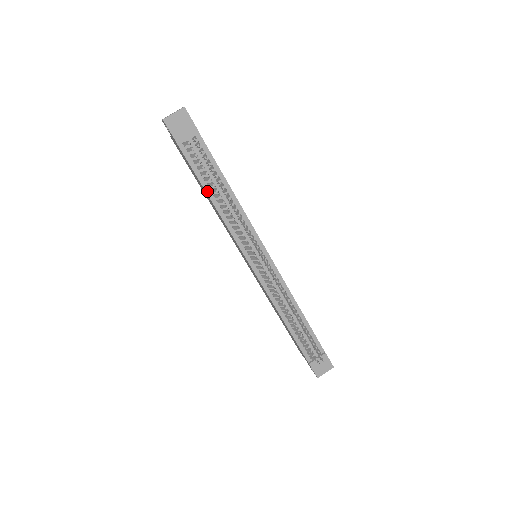
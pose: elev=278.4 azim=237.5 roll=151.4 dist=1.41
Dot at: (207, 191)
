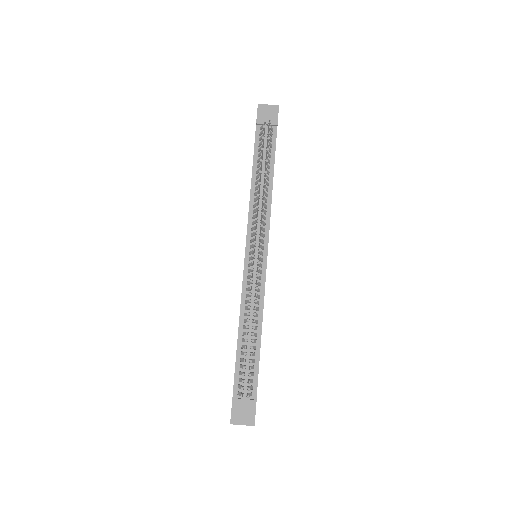
Dot at: (254, 170)
